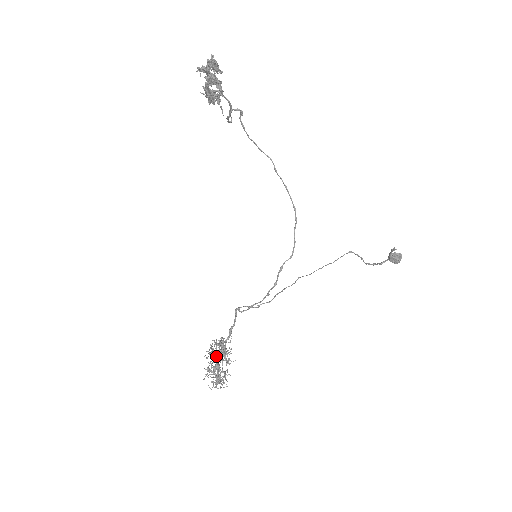
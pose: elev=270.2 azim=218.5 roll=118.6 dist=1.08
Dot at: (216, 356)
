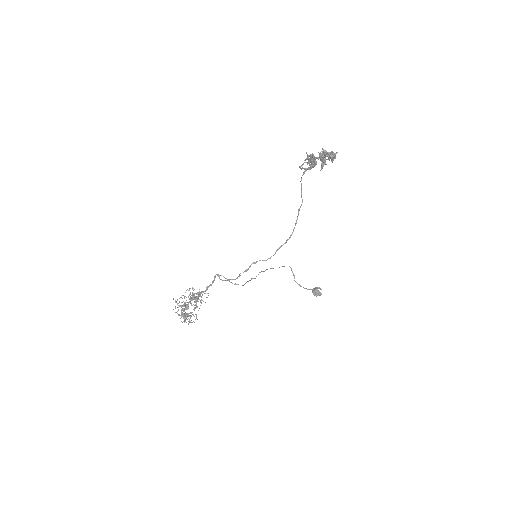
Dot at: occluded
